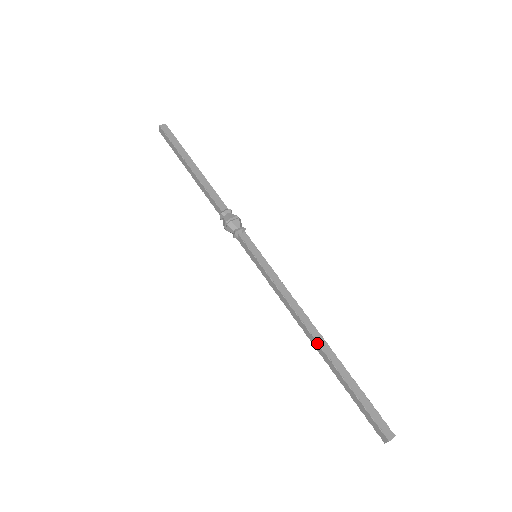
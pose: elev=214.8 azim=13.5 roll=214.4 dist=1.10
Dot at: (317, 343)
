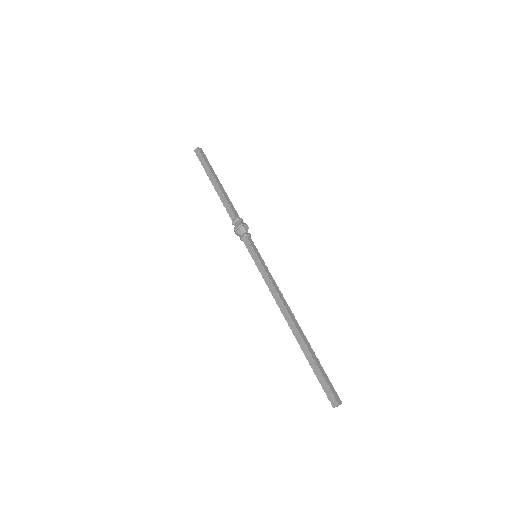
Dot at: (295, 325)
